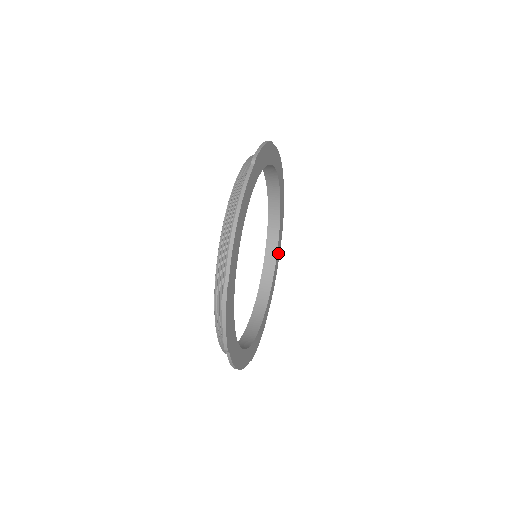
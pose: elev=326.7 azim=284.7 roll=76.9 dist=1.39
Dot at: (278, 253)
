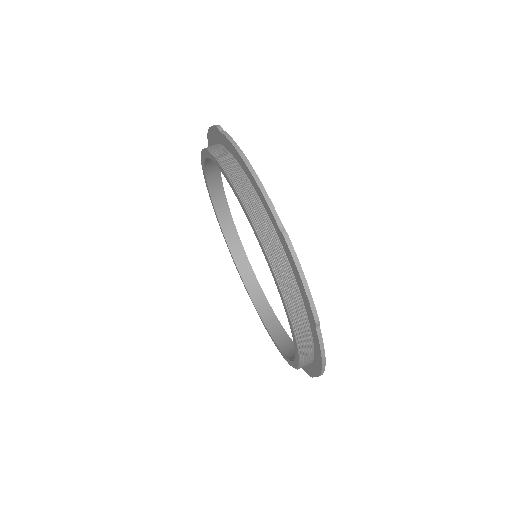
Dot at: occluded
